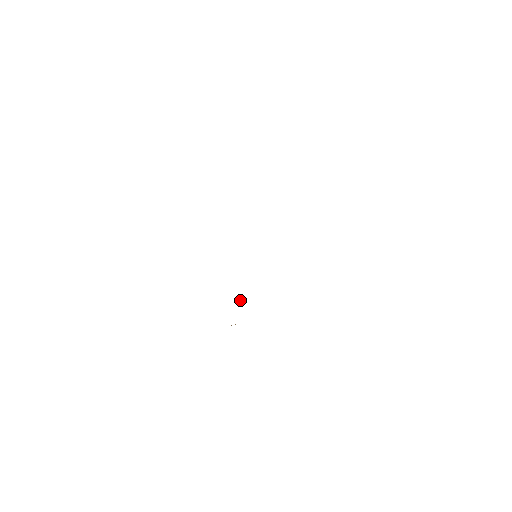
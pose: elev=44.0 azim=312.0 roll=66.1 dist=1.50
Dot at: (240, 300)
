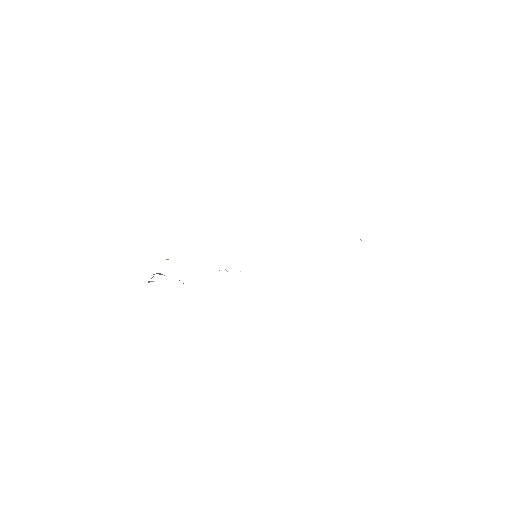
Dot at: (227, 271)
